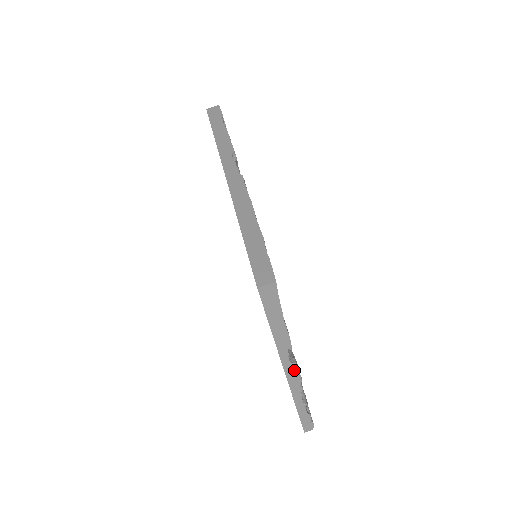
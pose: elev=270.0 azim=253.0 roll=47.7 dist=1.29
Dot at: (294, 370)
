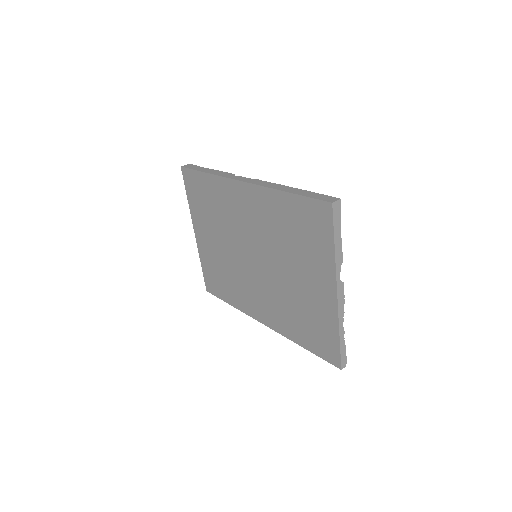
Dot at: (342, 290)
